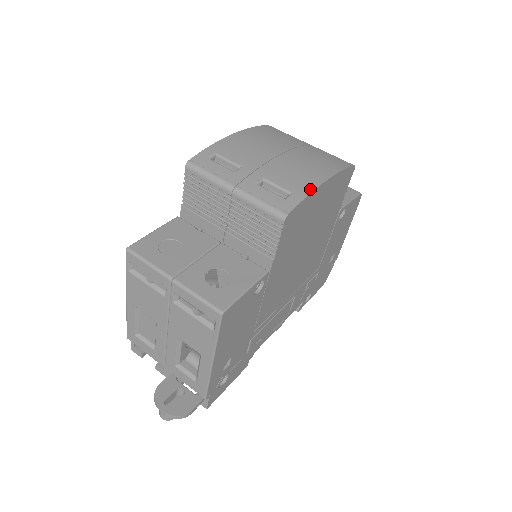
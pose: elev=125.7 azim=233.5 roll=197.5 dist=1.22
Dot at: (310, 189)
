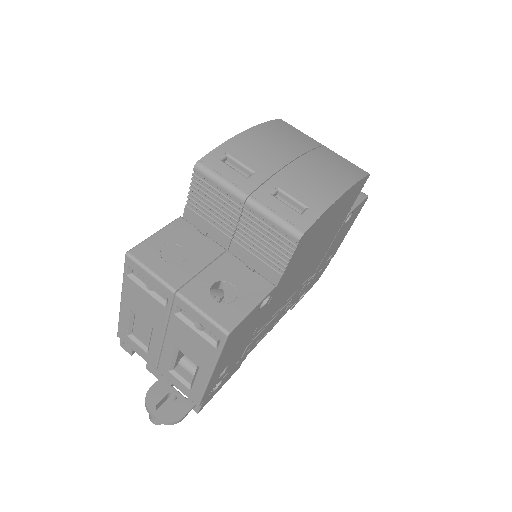
Dot at: (327, 204)
